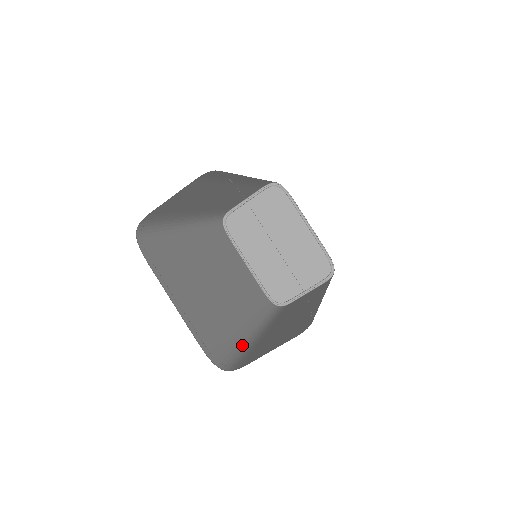
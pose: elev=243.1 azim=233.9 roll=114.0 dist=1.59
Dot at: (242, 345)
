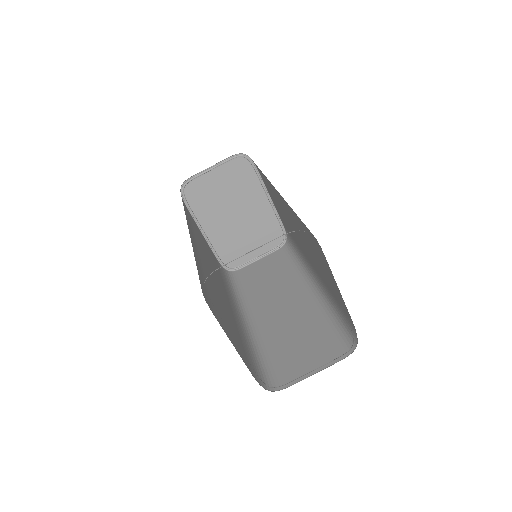
Dot at: (254, 347)
